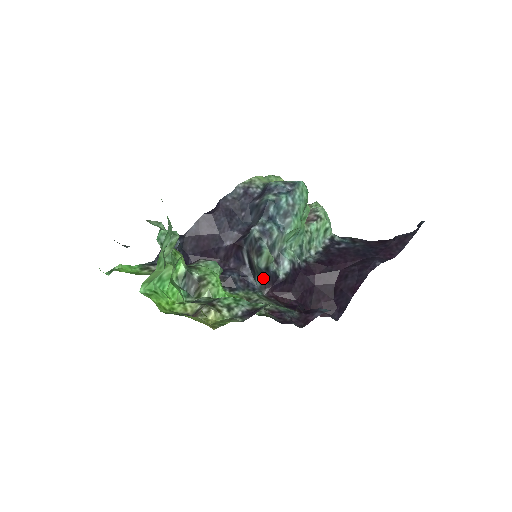
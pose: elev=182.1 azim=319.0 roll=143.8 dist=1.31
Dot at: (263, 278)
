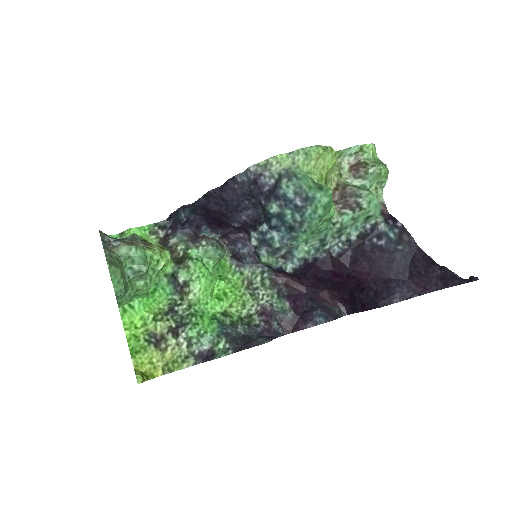
Dot at: occluded
